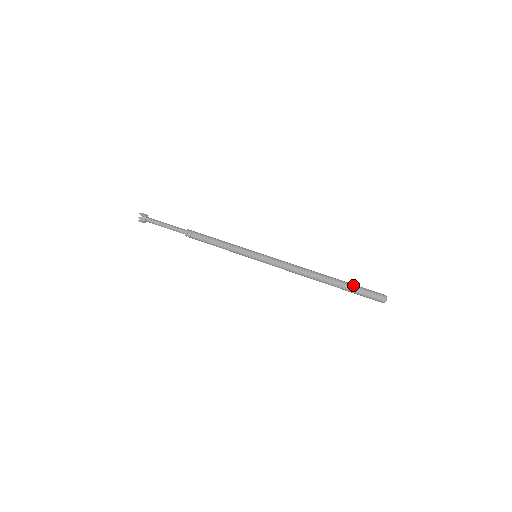
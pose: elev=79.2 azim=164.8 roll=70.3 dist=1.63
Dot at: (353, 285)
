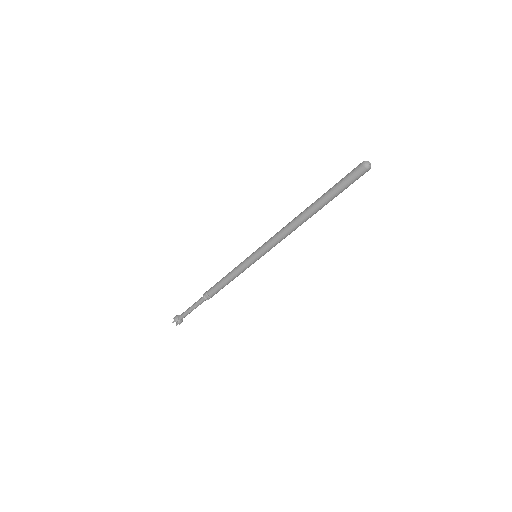
Dot at: (333, 186)
